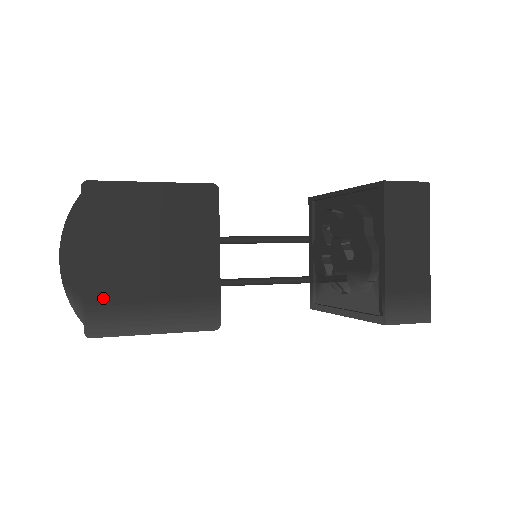
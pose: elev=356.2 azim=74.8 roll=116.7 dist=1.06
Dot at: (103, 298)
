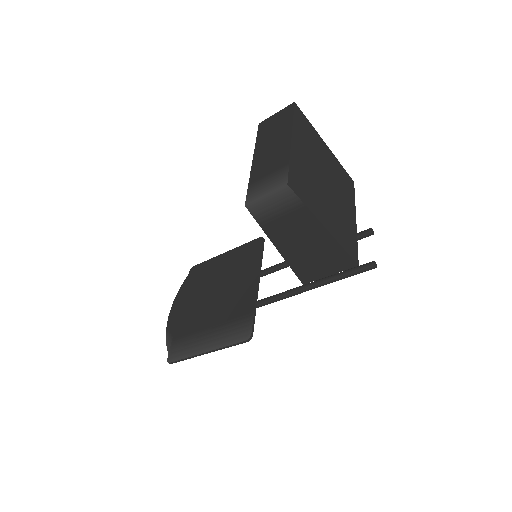
Dot at: (183, 333)
